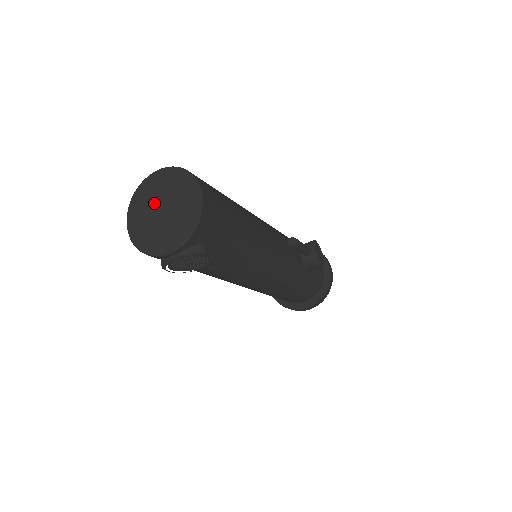
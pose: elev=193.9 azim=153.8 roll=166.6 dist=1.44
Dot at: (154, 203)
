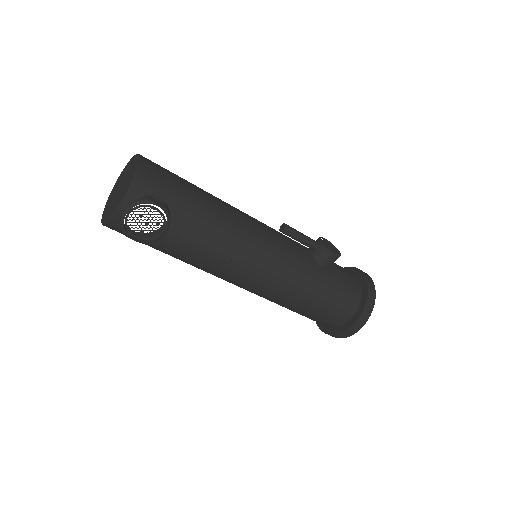
Dot at: (116, 190)
